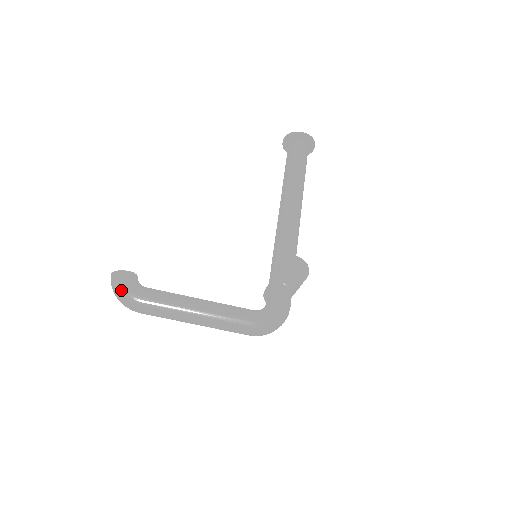
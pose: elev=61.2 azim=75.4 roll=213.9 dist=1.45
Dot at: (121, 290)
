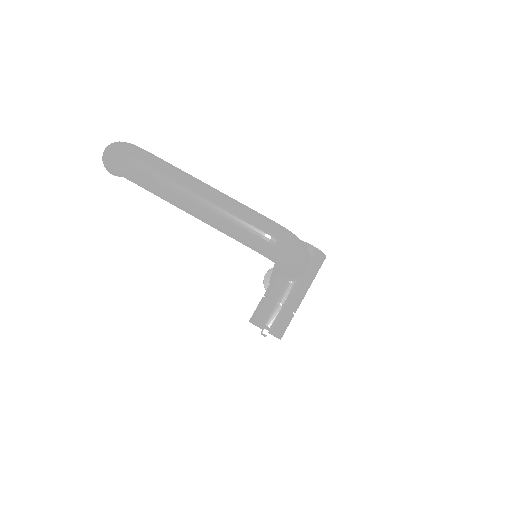
Dot at: (123, 142)
